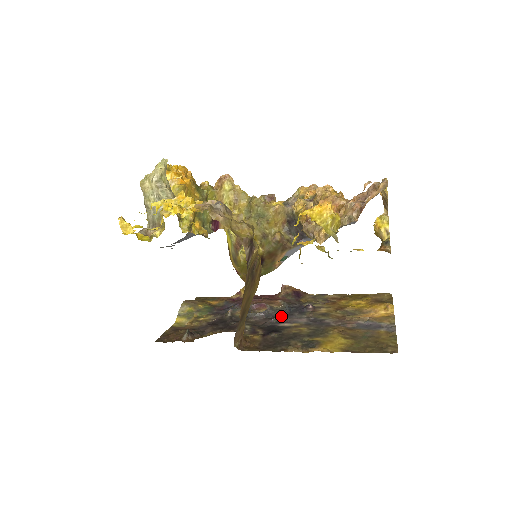
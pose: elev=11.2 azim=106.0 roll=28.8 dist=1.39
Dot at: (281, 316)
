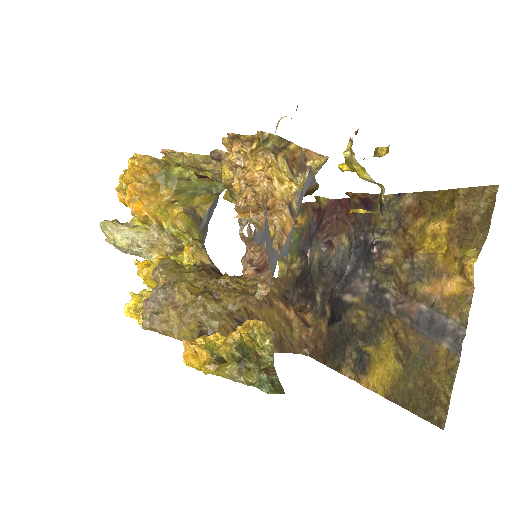
Dot at: (344, 278)
